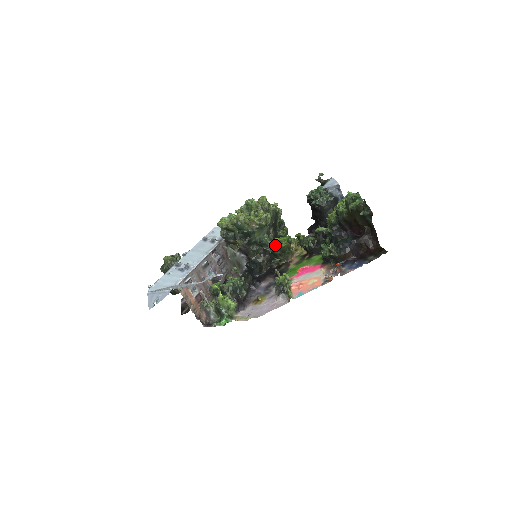
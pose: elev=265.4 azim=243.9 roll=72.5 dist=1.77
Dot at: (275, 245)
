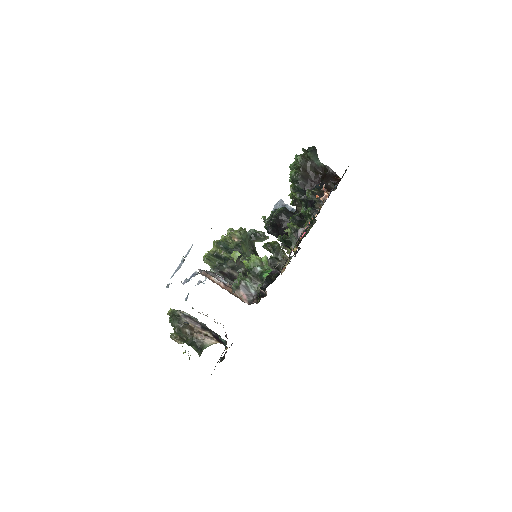
Dot at: occluded
